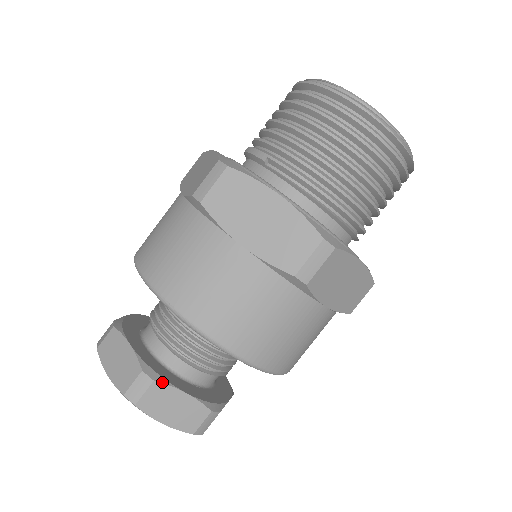
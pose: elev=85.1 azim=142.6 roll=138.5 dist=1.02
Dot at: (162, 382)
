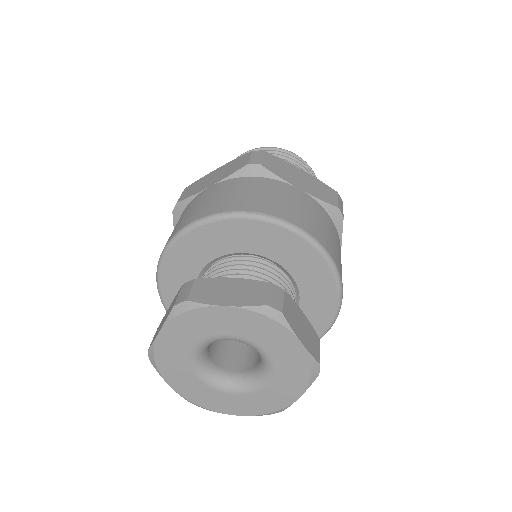
Dot at: (288, 295)
